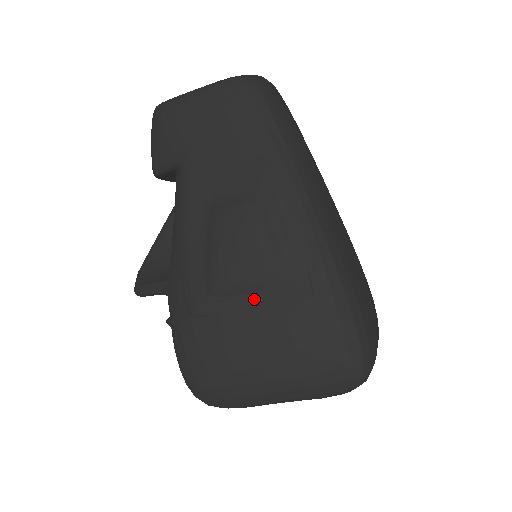
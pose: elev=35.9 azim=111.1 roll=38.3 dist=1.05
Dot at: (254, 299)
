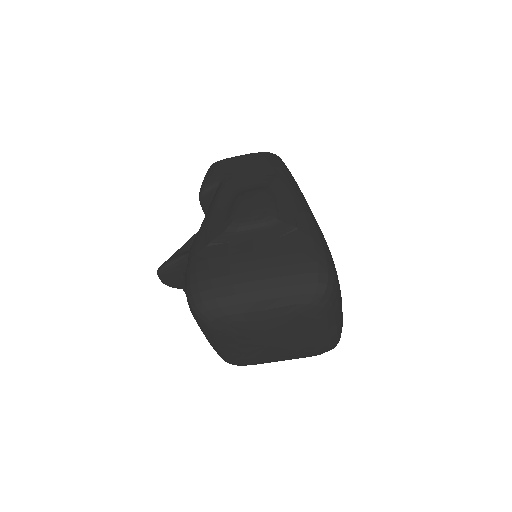
Dot at: (256, 232)
